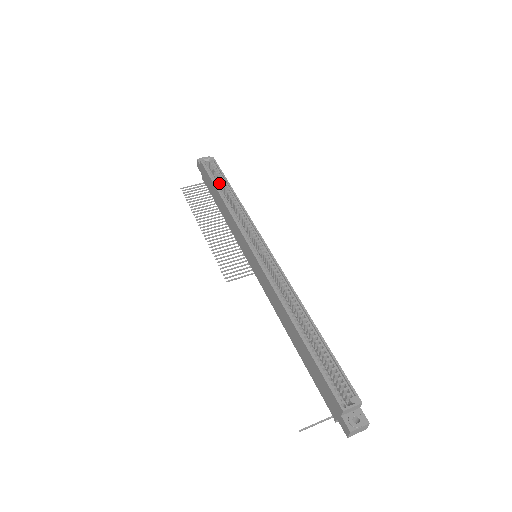
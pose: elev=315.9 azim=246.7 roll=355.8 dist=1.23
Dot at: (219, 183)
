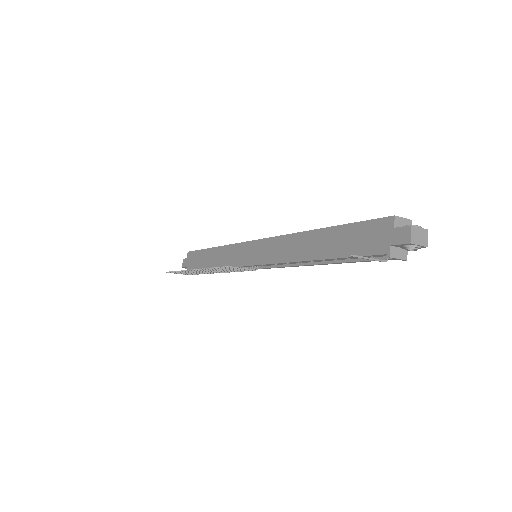
Dot at: occluded
